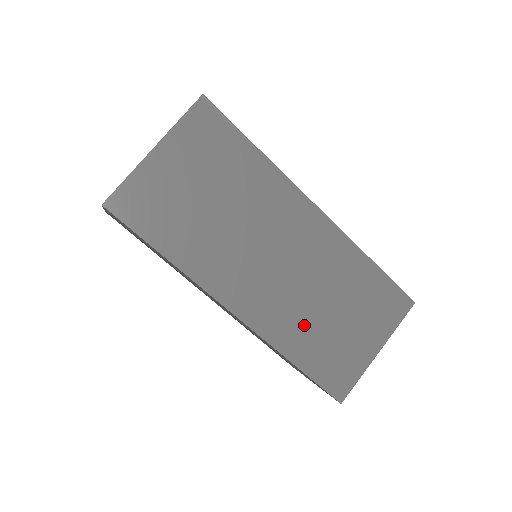
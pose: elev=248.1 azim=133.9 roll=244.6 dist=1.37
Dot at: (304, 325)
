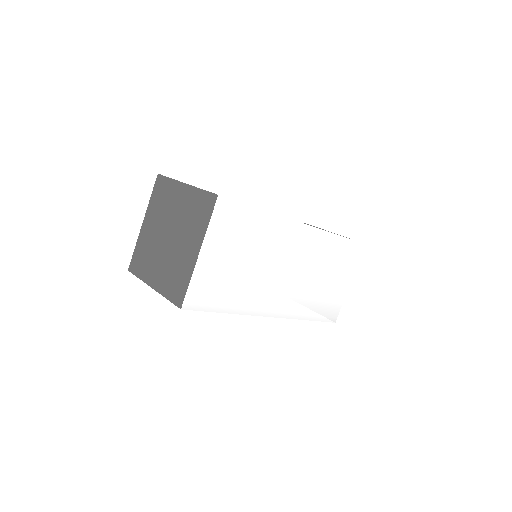
Dot at: occluded
